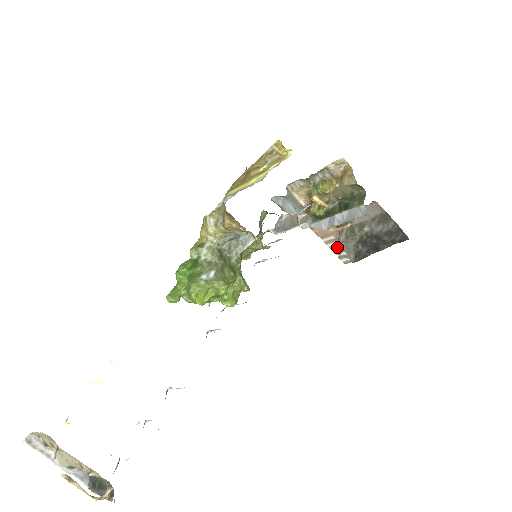
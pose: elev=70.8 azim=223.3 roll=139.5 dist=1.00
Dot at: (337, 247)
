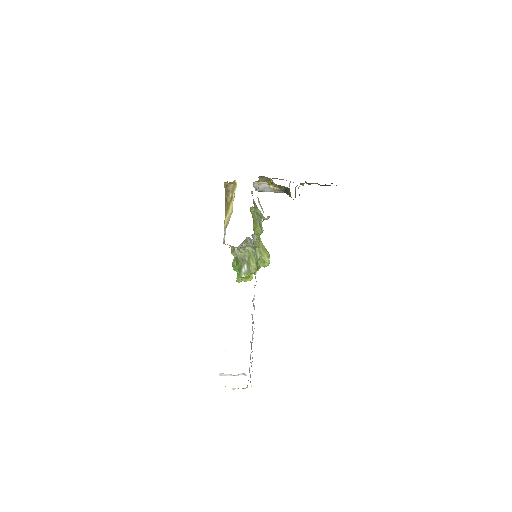
Dot at: occluded
